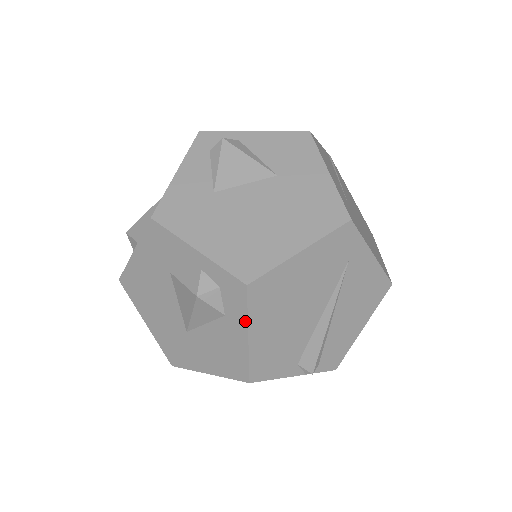
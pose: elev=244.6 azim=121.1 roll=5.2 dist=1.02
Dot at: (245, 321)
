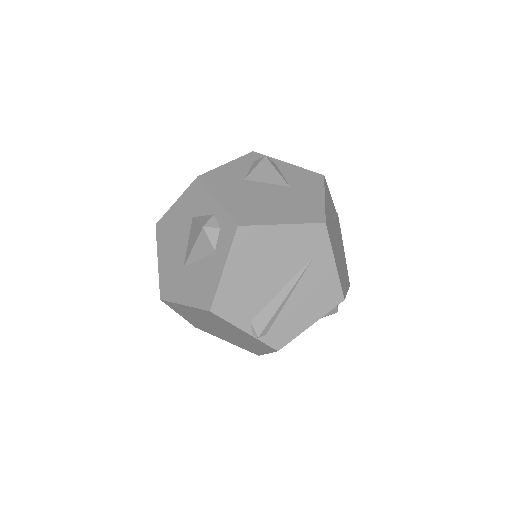
Dot at: (226, 255)
